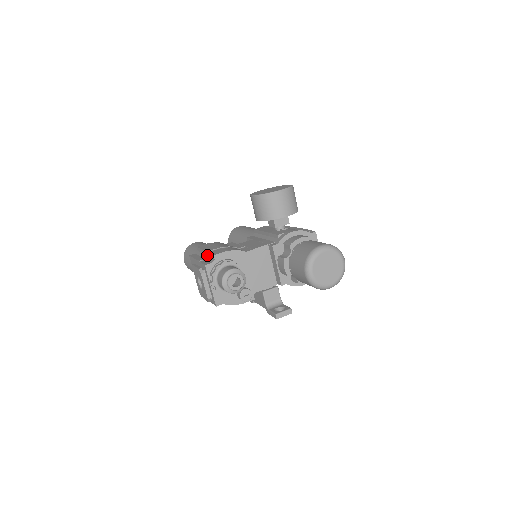
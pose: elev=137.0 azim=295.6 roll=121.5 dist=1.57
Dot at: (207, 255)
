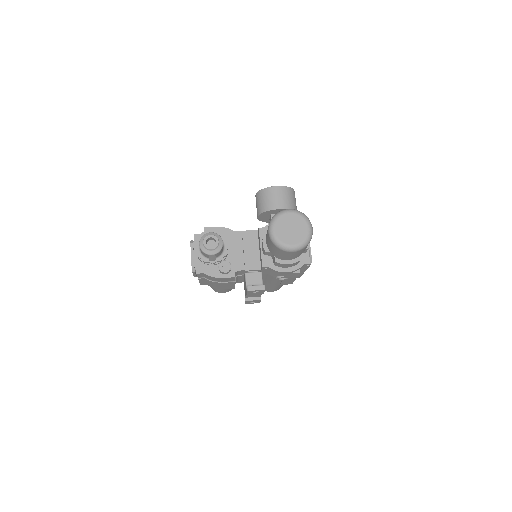
Dot at: occluded
